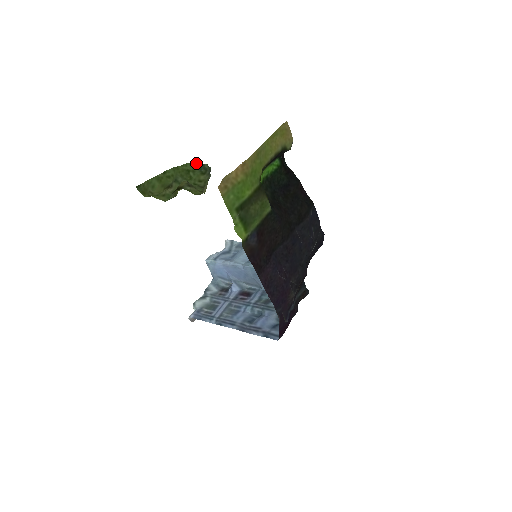
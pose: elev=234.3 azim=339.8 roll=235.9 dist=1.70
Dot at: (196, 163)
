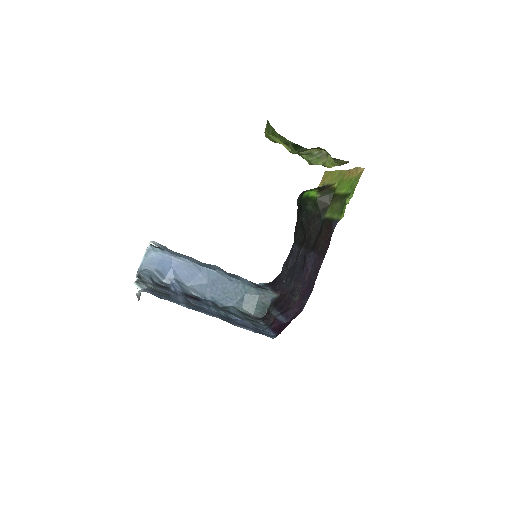
Dot at: (301, 146)
